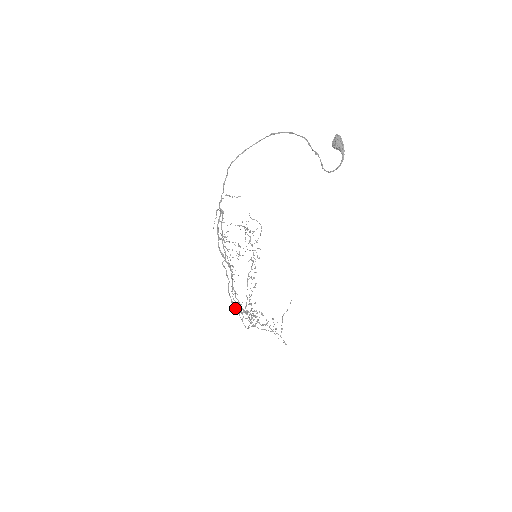
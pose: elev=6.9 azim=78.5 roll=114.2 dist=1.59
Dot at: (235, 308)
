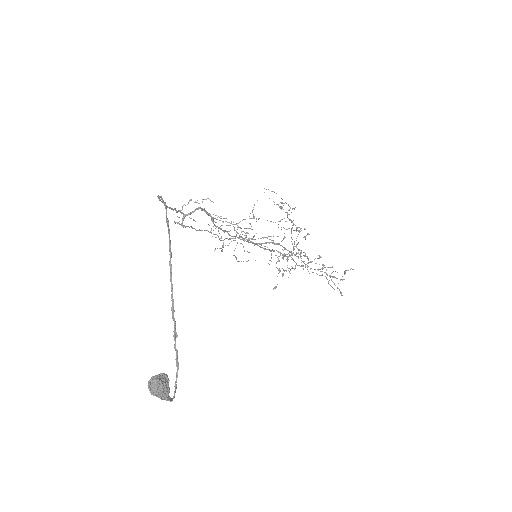
Dot at: occluded
